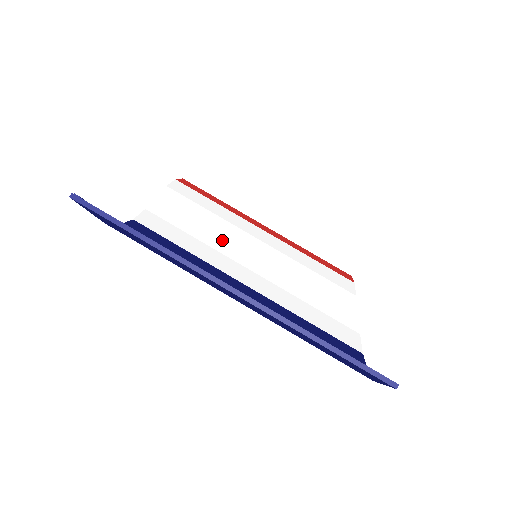
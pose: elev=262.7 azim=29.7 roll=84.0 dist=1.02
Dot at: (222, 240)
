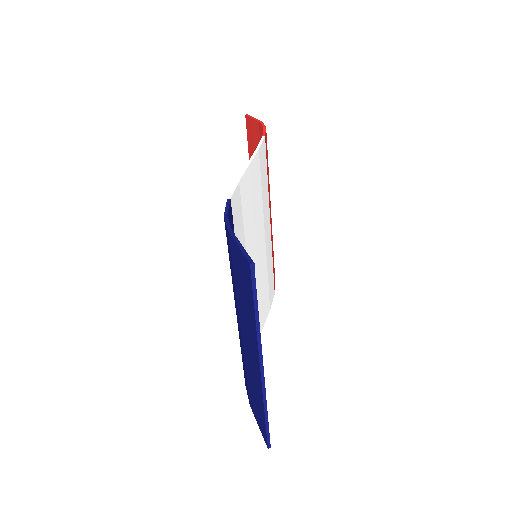
Dot at: (252, 235)
